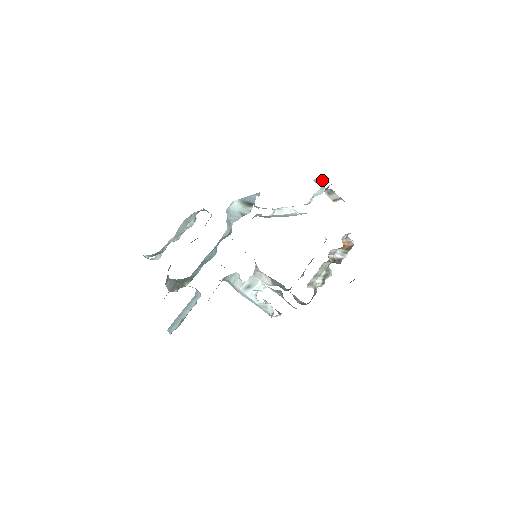
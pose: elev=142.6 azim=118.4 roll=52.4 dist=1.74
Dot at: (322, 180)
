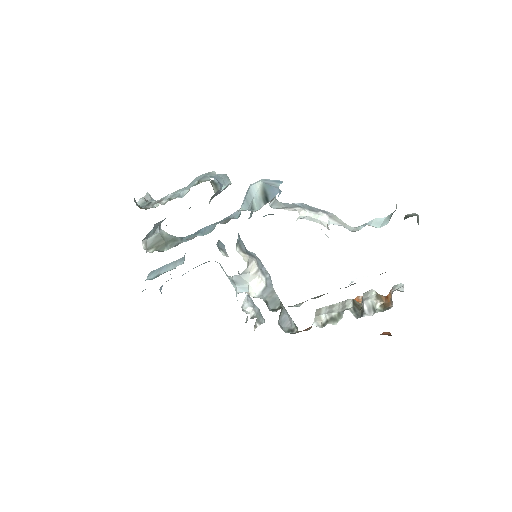
Dot at: (396, 207)
